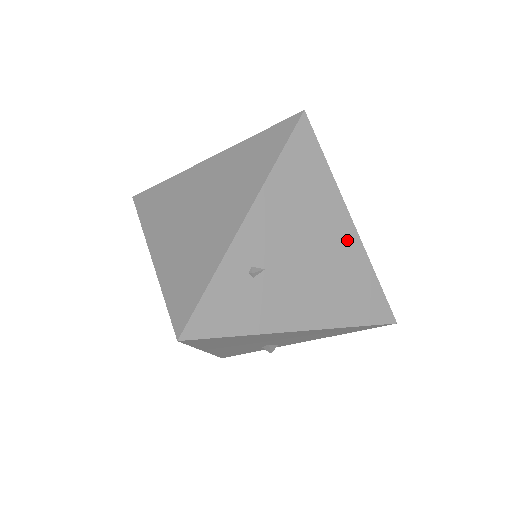
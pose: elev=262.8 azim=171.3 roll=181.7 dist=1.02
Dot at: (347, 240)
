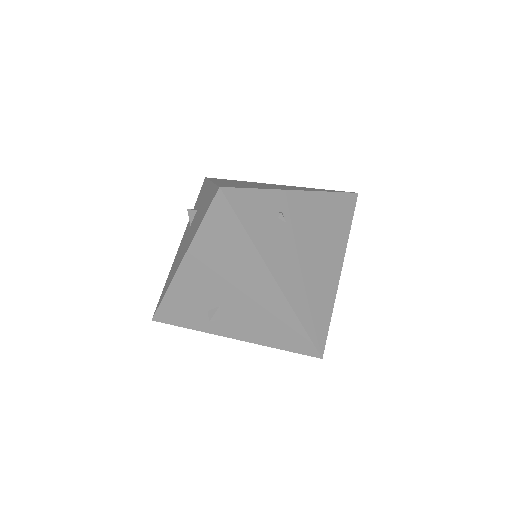
Dot at: (333, 272)
